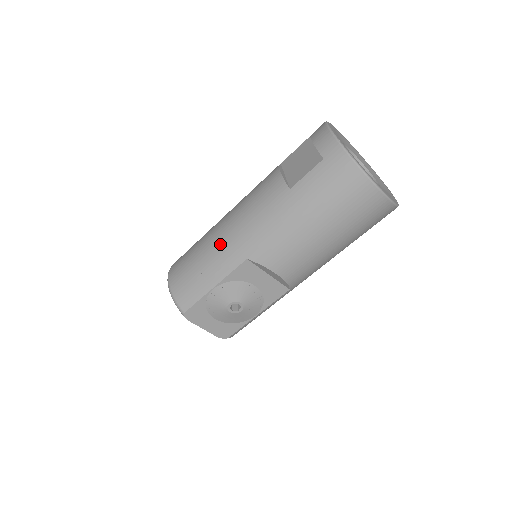
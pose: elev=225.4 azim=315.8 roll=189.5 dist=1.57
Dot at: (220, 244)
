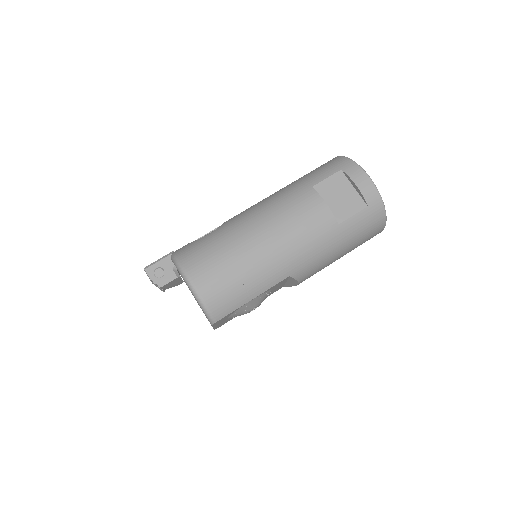
Dot at: (267, 262)
